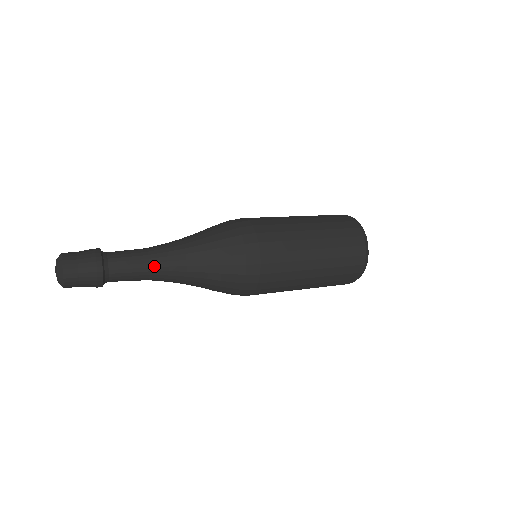
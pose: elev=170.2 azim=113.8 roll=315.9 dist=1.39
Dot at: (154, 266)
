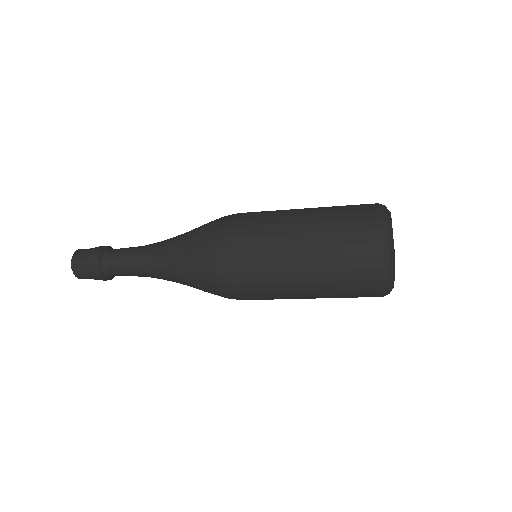
Dot at: (141, 254)
